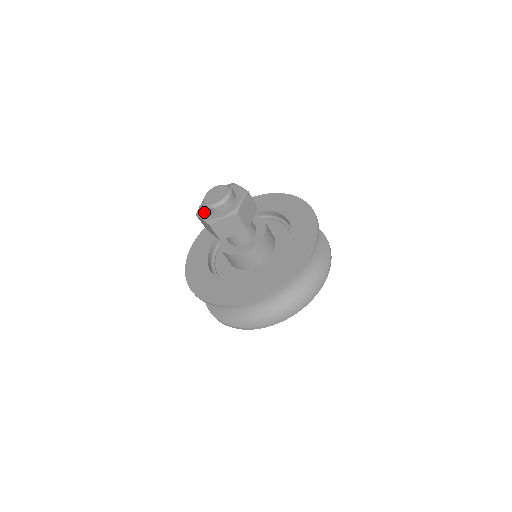
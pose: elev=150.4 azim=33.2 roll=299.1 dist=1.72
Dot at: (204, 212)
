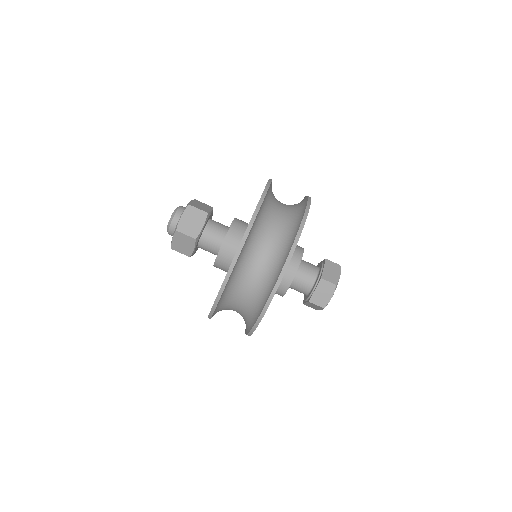
Dot at: occluded
